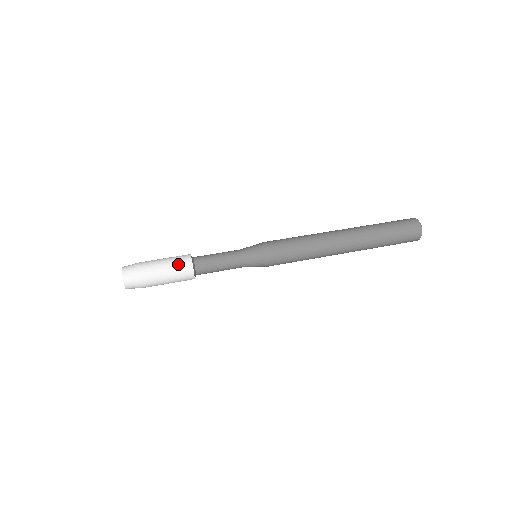
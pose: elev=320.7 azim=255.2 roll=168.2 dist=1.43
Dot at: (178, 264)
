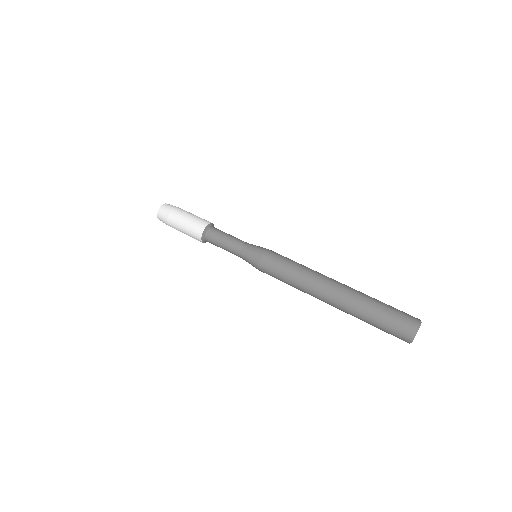
Dot at: (197, 221)
